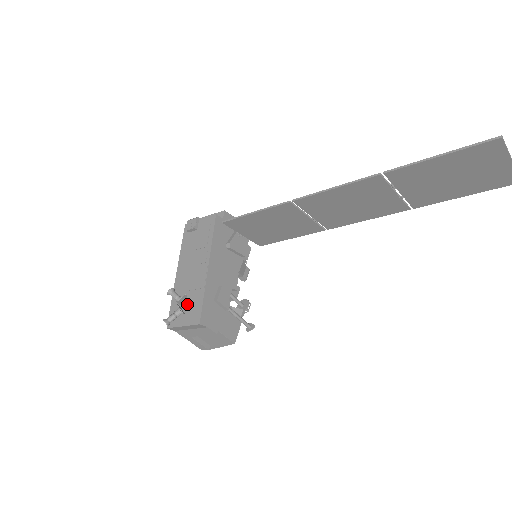
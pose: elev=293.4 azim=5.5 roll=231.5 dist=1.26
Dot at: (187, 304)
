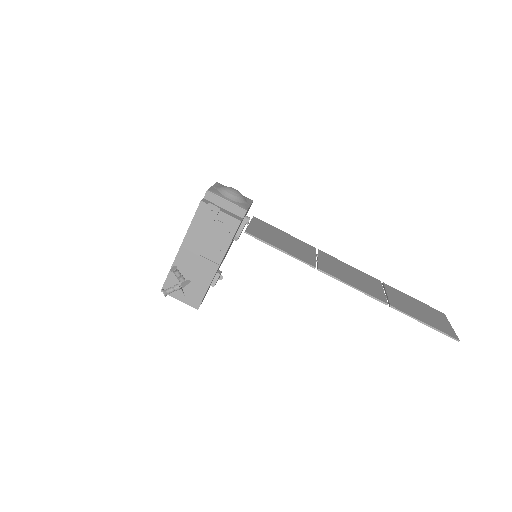
Dot at: (188, 286)
